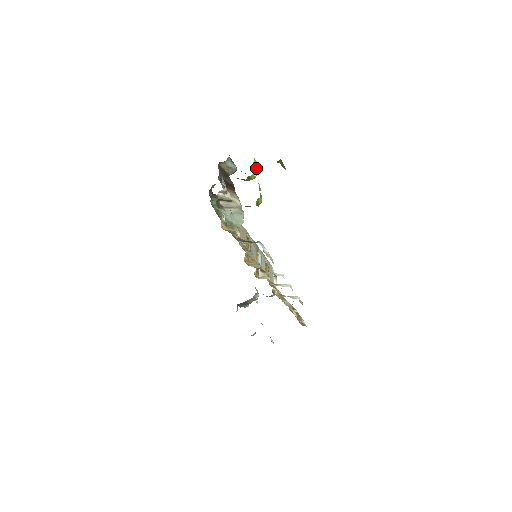
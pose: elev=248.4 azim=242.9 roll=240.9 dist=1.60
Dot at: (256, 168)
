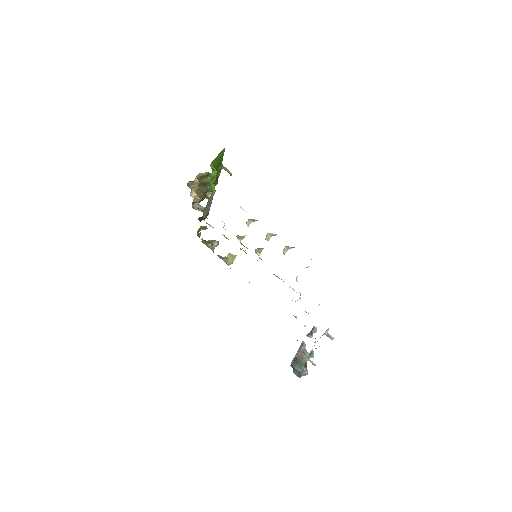
Dot at: (214, 185)
